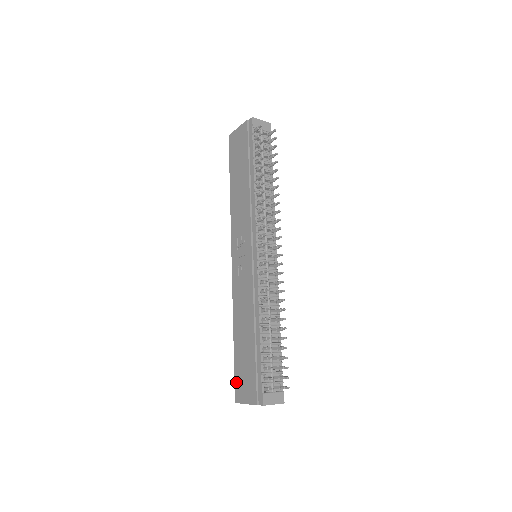
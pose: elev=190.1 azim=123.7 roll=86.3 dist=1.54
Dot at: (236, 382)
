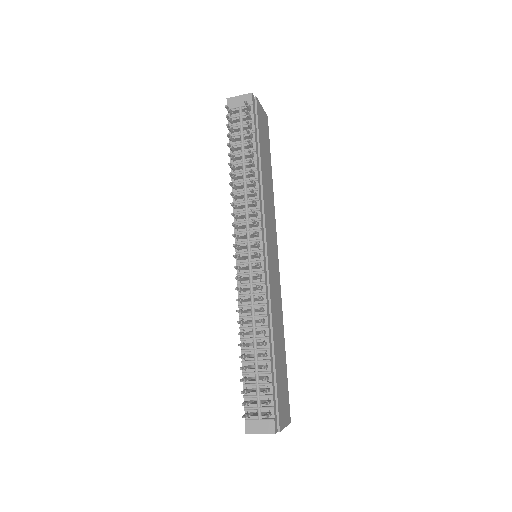
Dot at: occluded
